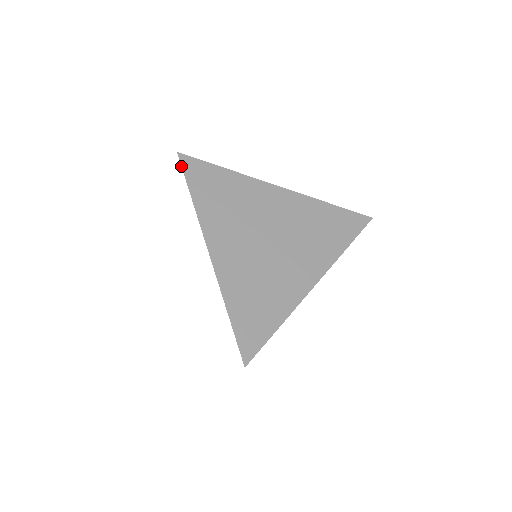
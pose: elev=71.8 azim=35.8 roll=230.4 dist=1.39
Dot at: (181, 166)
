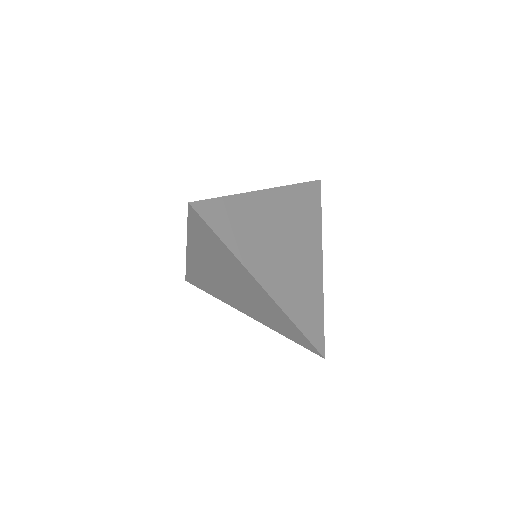
Dot at: (200, 217)
